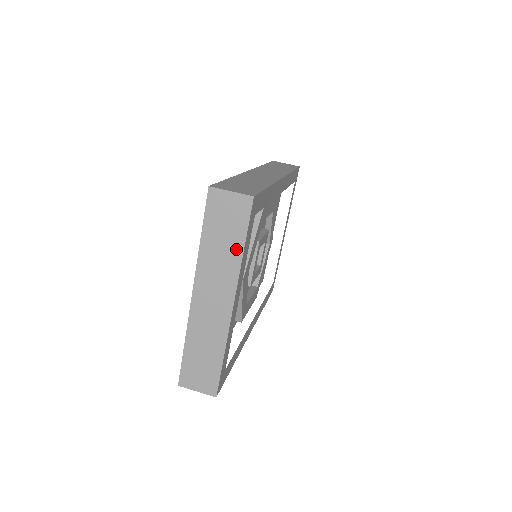
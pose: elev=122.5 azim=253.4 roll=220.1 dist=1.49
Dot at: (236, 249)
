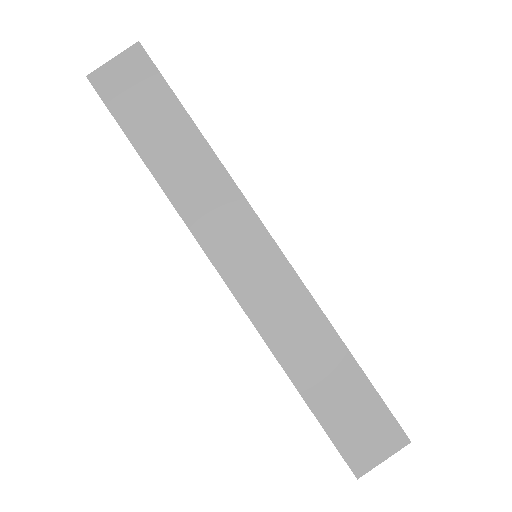
Dot at: occluded
